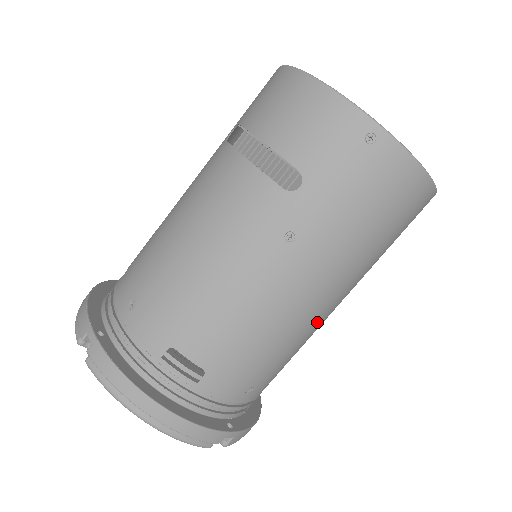
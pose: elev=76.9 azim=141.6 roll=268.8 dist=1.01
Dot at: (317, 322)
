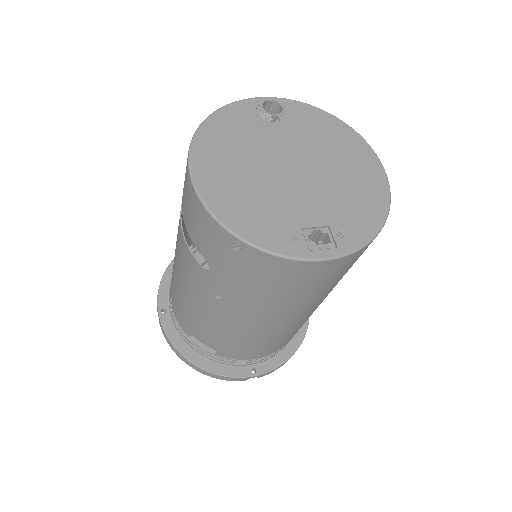
Dot at: (289, 327)
